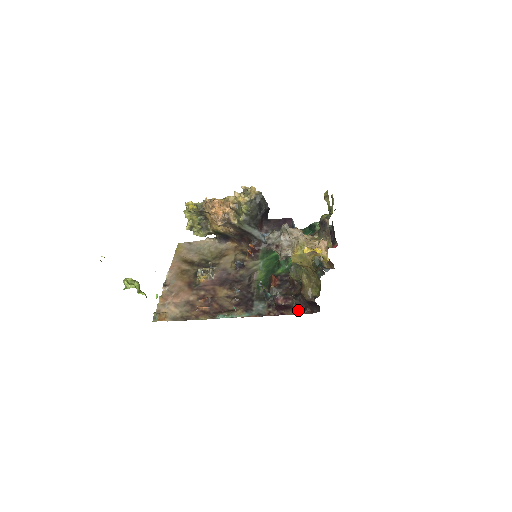
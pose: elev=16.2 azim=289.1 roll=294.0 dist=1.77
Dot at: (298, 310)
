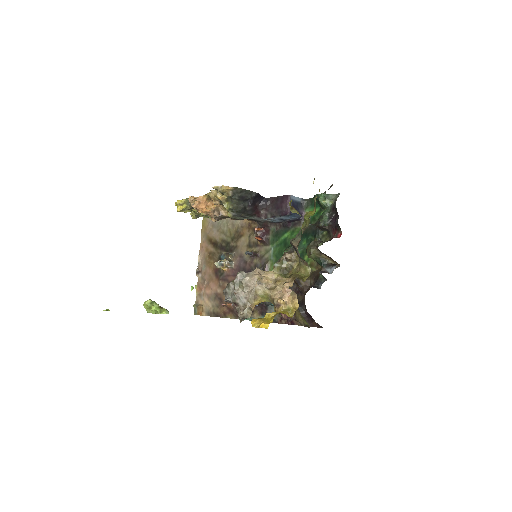
Dot at: occluded
